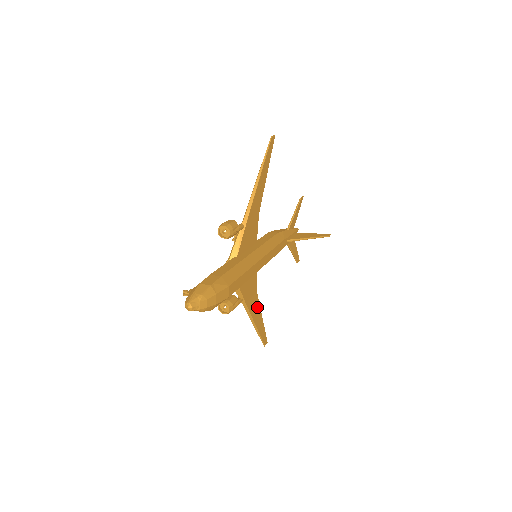
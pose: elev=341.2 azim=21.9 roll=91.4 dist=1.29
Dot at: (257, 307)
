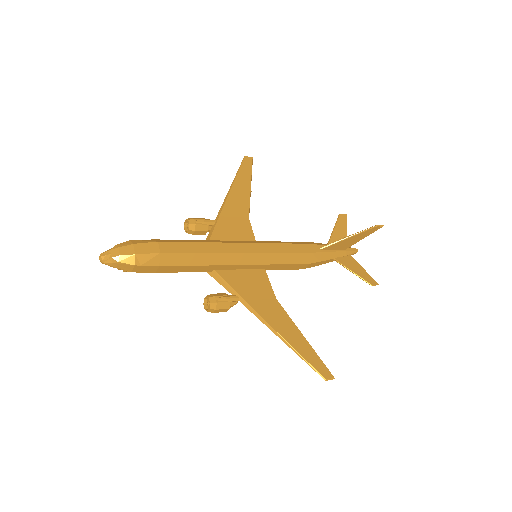
Dot at: (283, 318)
